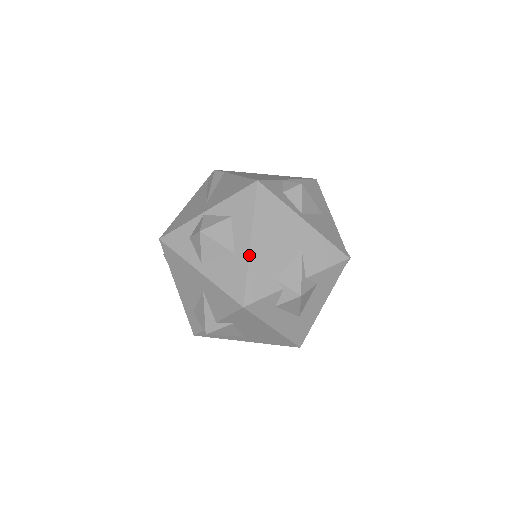
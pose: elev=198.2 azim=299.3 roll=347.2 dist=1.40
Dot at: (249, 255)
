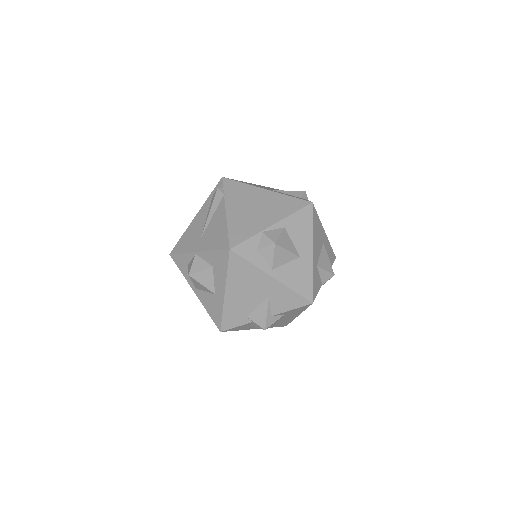
Dot at: (224, 301)
